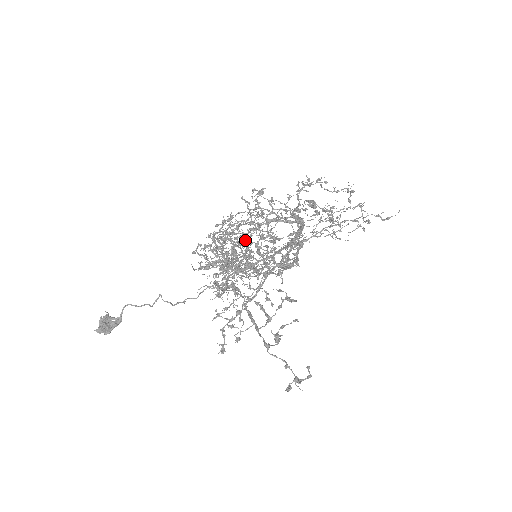
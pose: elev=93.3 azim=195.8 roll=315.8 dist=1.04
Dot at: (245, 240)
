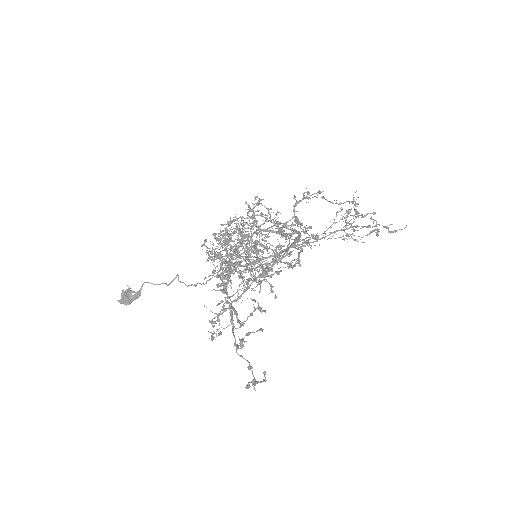
Dot at: occluded
